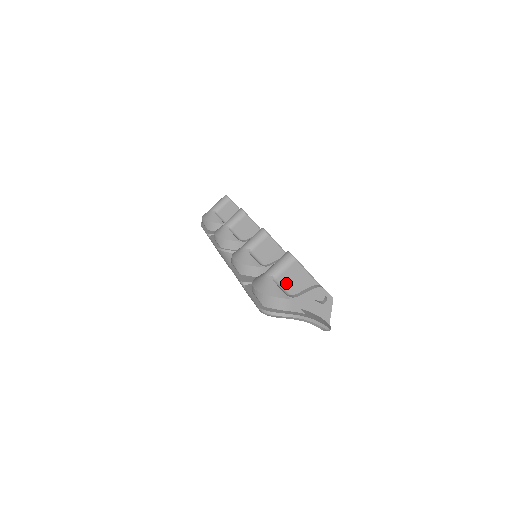
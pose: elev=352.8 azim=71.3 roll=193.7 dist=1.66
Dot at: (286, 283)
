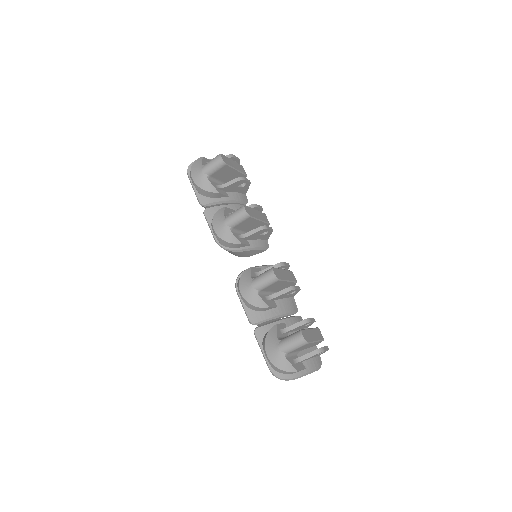
Dot at: (294, 351)
